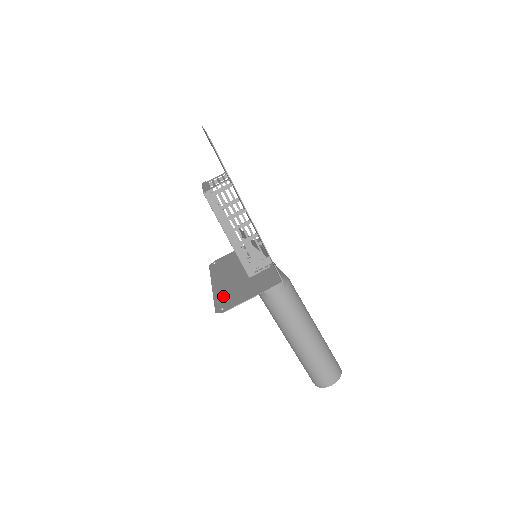
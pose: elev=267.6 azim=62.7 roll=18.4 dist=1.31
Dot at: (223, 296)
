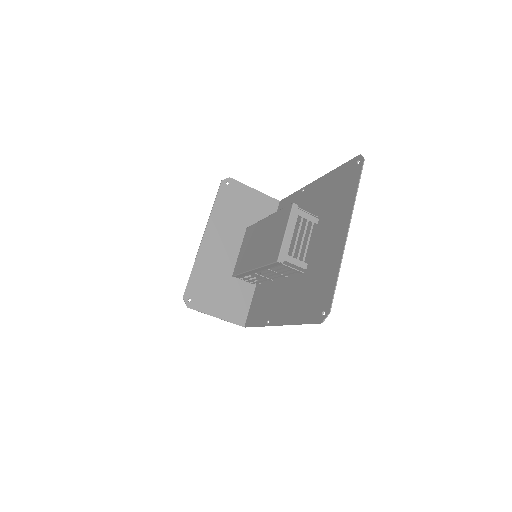
Dot at: (201, 277)
